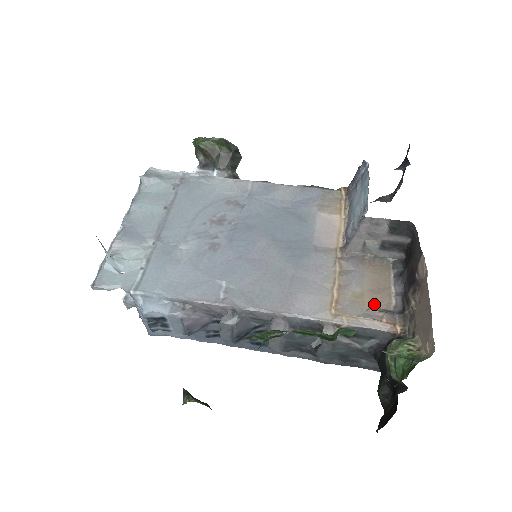
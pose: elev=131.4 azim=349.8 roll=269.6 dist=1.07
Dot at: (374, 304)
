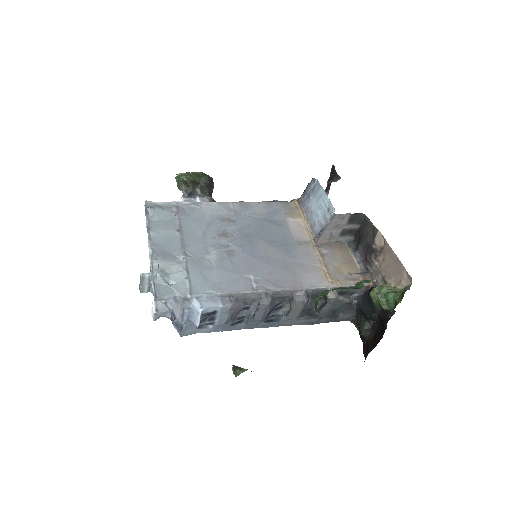
Dot at: (350, 271)
